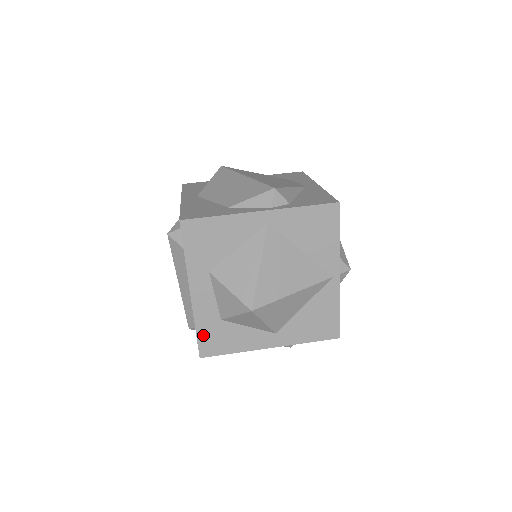
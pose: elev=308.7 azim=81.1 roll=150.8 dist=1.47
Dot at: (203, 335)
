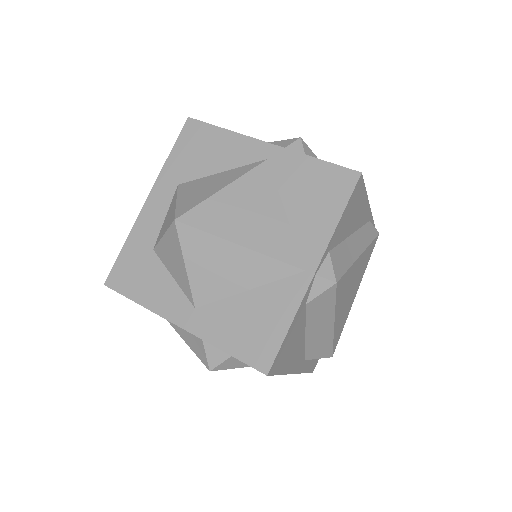
Dot at: (125, 257)
